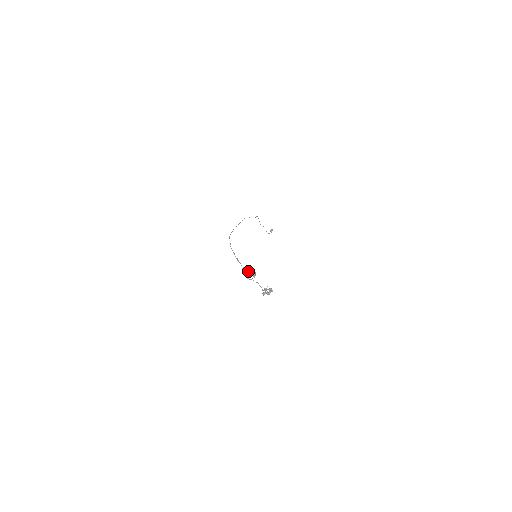
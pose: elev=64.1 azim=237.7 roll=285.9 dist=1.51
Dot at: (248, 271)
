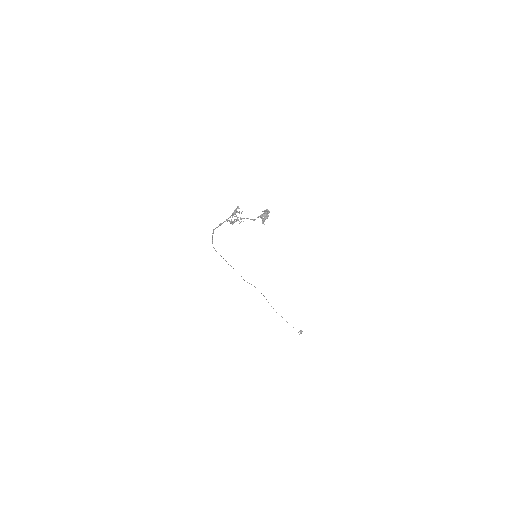
Dot at: (232, 213)
